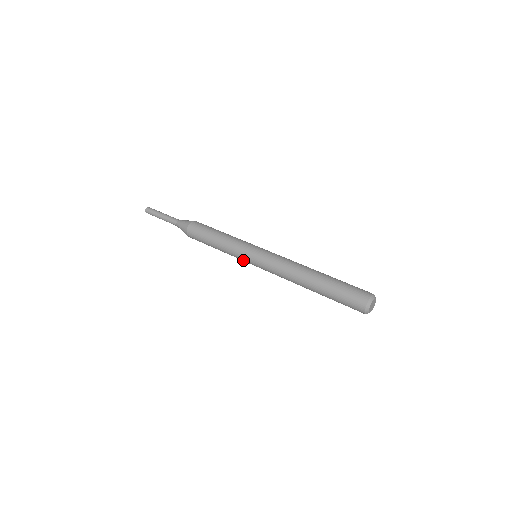
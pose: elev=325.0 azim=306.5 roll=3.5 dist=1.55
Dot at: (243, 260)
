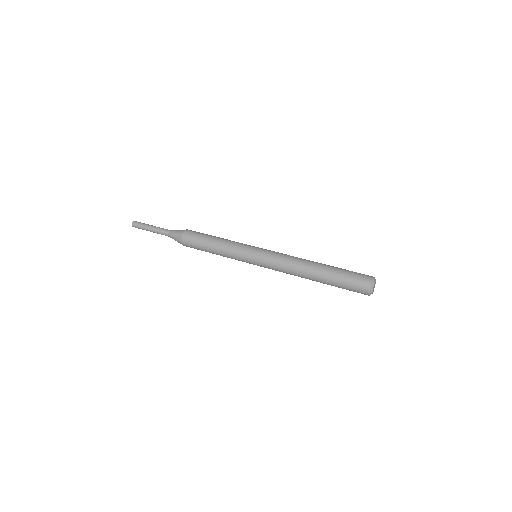
Dot at: (244, 261)
